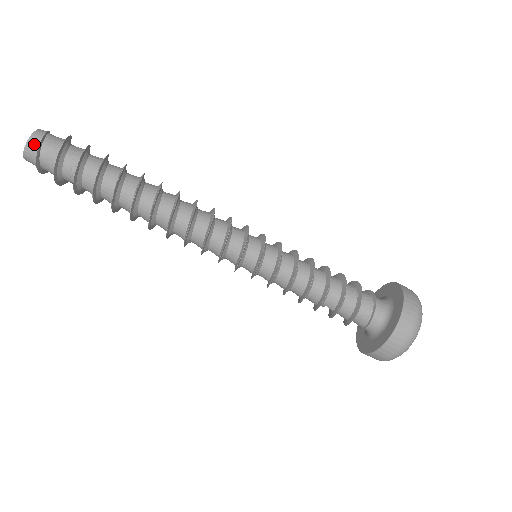
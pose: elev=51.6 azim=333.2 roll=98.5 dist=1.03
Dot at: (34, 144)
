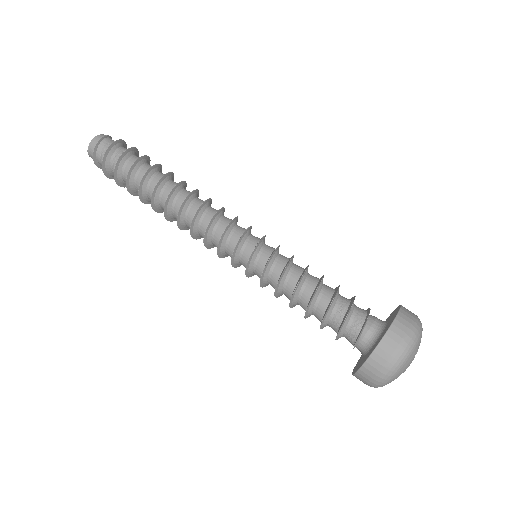
Dot at: (92, 147)
